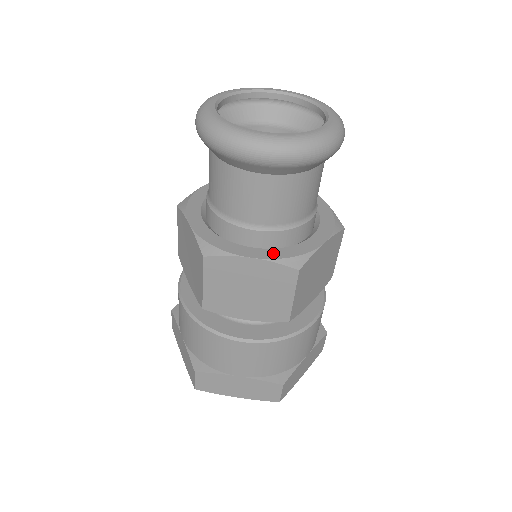
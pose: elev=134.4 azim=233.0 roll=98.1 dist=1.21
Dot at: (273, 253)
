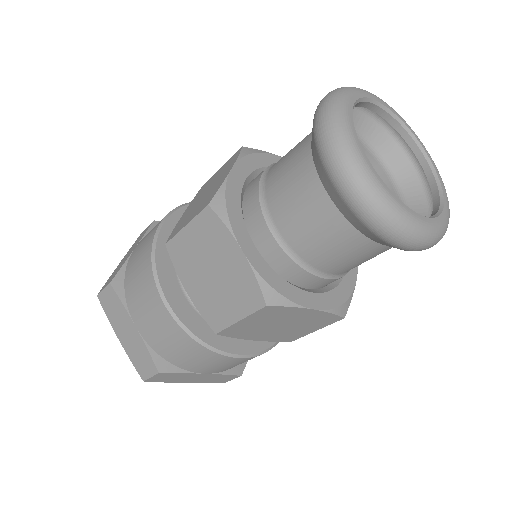
Dot at: (264, 268)
